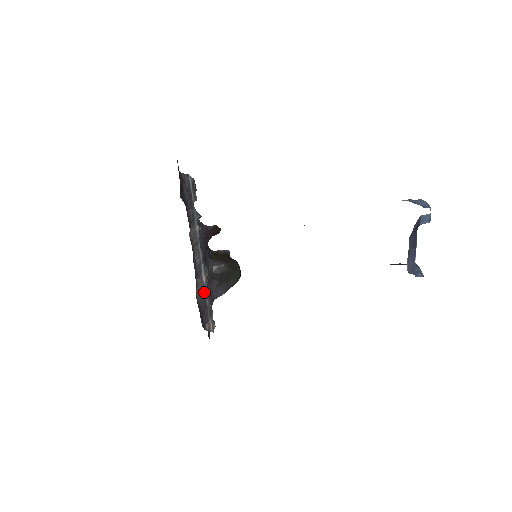
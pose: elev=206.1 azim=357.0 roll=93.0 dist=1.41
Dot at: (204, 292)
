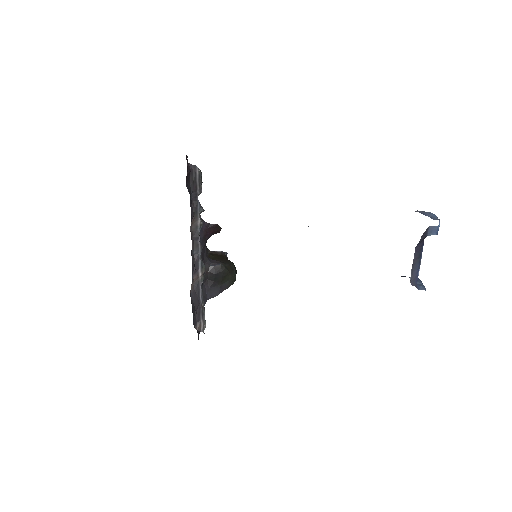
Dot at: (199, 289)
